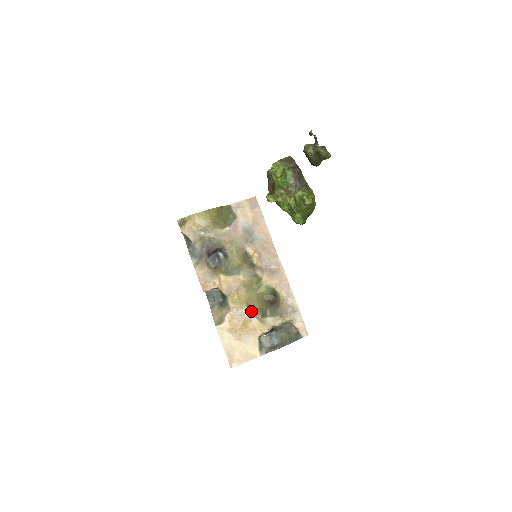
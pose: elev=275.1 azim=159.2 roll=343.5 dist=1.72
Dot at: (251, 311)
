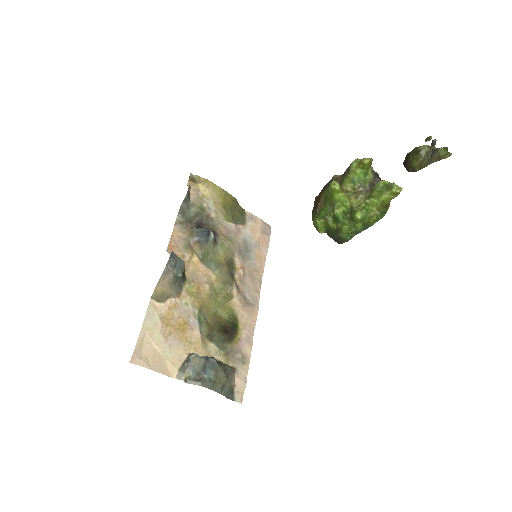
Dot at: (200, 319)
